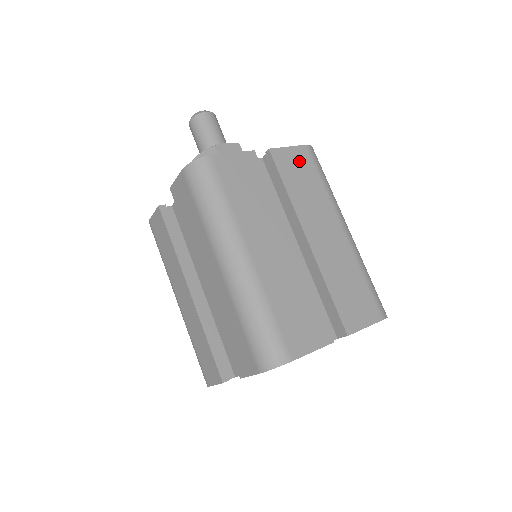
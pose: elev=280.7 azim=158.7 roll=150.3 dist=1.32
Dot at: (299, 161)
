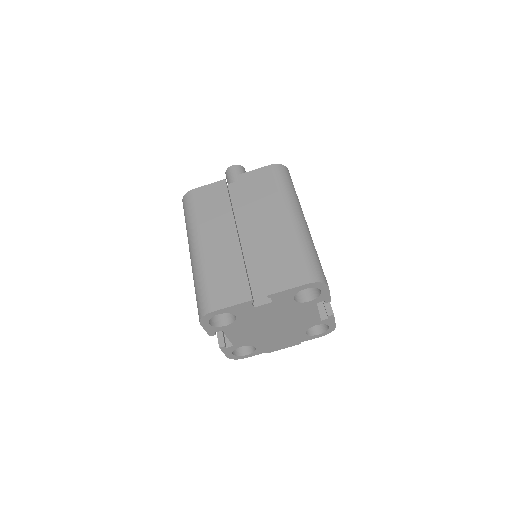
Dot at: (261, 177)
